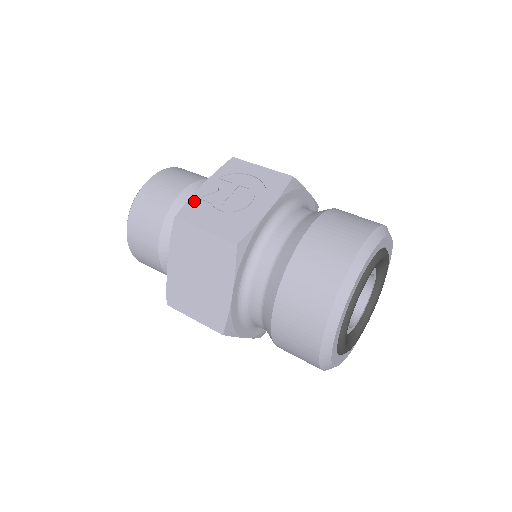
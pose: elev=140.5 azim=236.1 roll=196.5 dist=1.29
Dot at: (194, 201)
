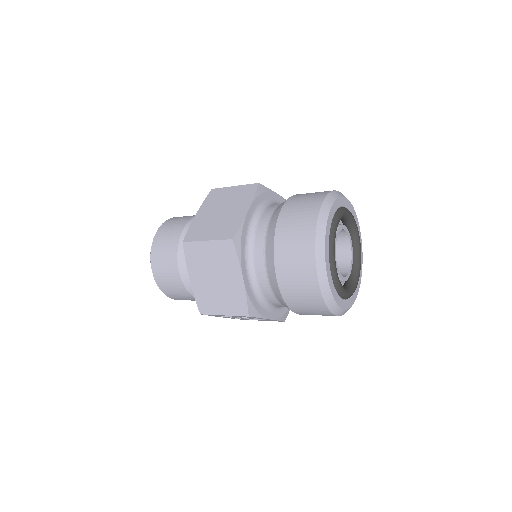
Dot at: occluded
